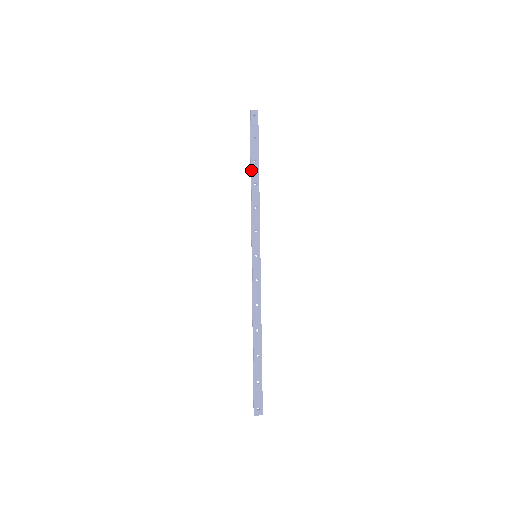
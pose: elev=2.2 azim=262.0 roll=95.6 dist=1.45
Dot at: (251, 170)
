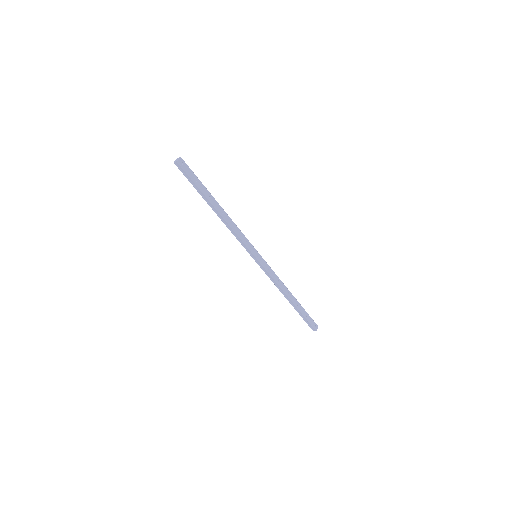
Dot at: (213, 206)
